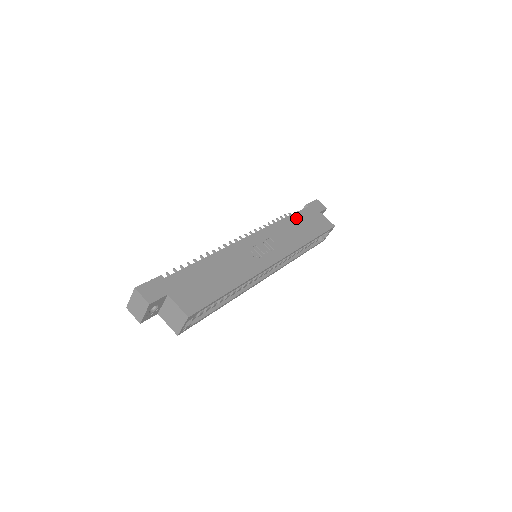
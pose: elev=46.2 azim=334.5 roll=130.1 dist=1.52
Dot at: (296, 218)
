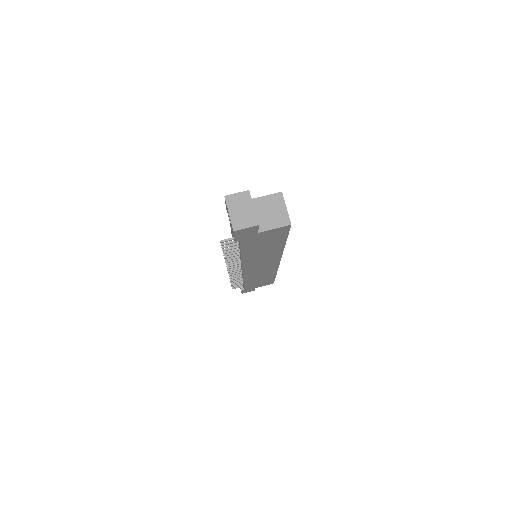
Dot at: occluded
